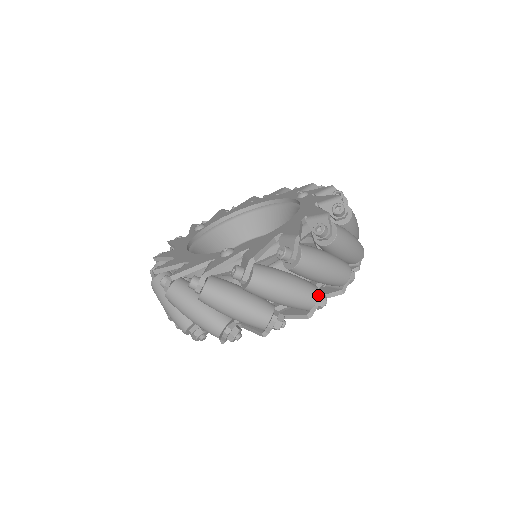
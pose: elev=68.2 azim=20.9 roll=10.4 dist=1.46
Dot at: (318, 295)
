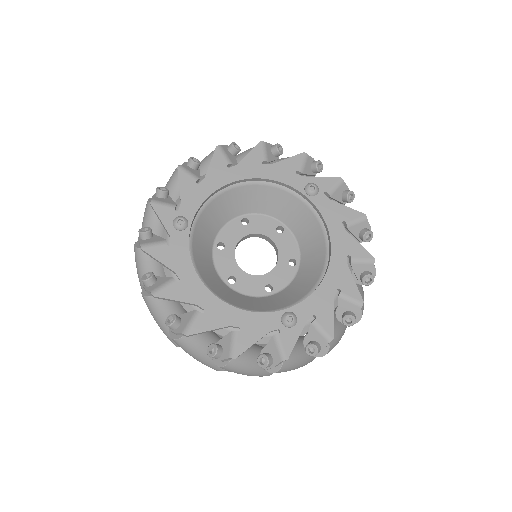
Dot at: occluded
